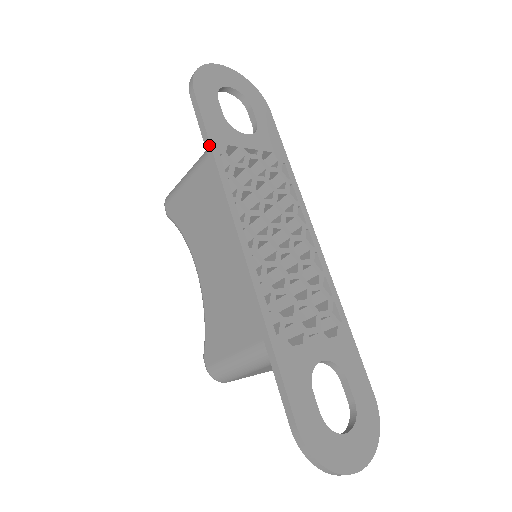
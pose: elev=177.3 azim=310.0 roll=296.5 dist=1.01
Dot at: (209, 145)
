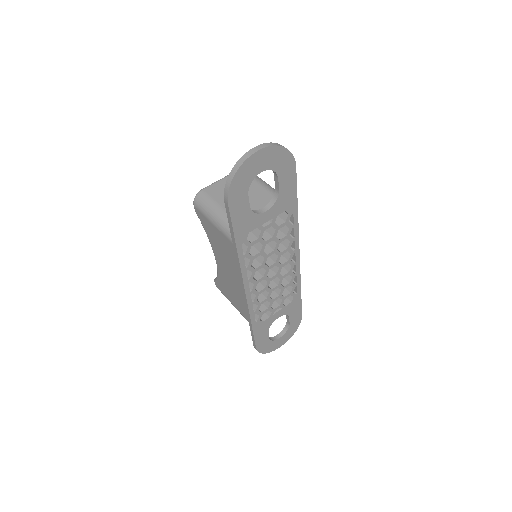
Dot at: (234, 242)
